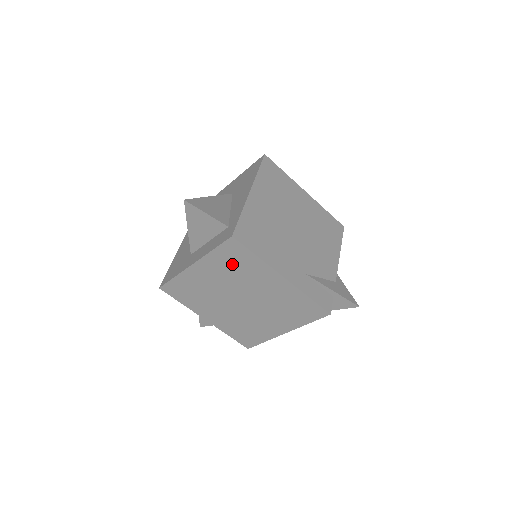
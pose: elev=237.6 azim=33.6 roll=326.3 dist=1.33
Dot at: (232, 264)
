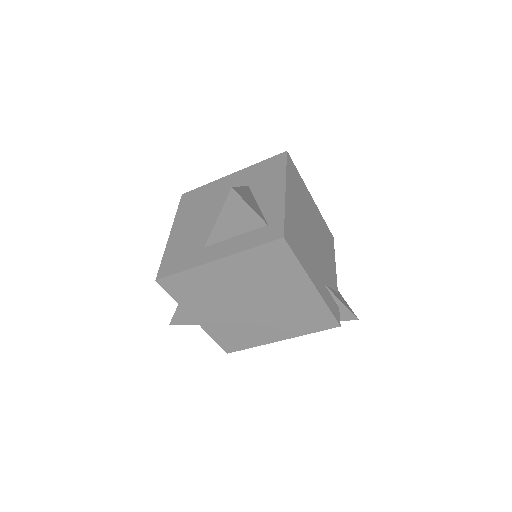
Dot at: (265, 266)
